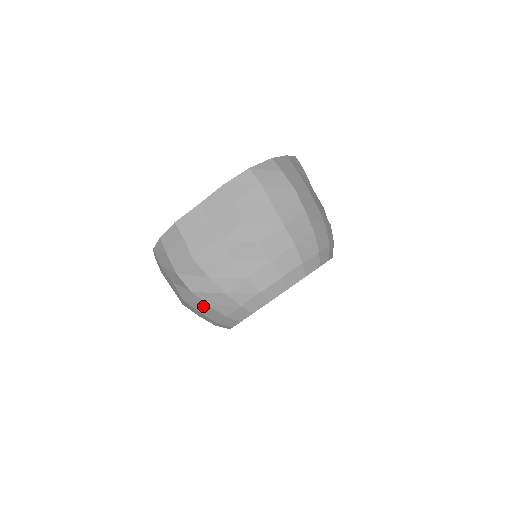
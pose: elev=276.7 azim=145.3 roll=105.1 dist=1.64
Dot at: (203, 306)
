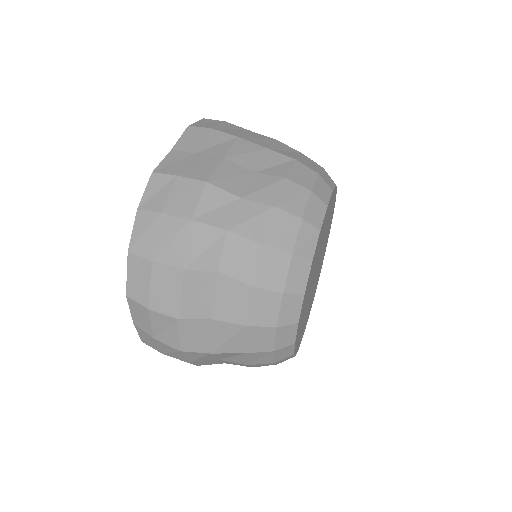
Dot at: (252, 257)
